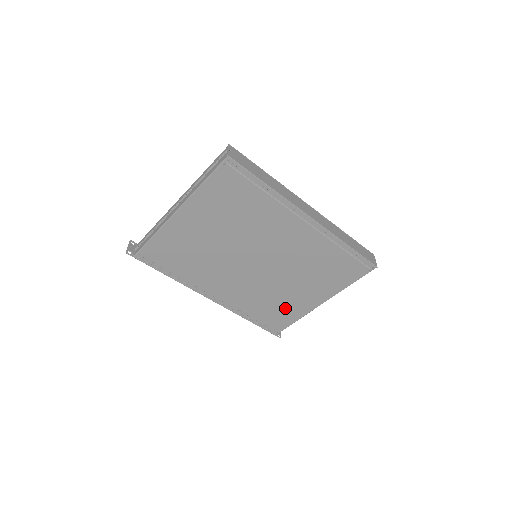
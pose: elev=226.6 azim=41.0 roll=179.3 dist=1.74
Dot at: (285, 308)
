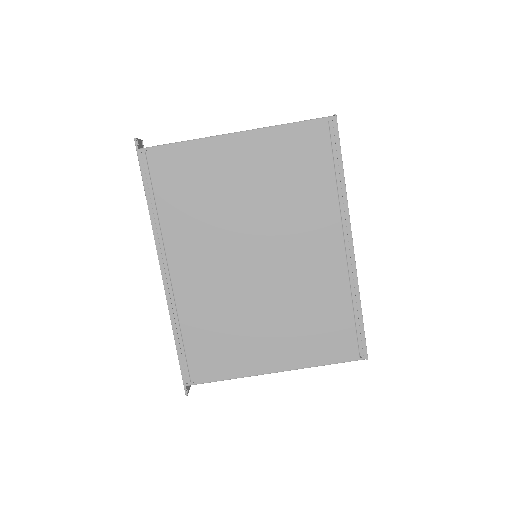
Dot at: (231, 349)
